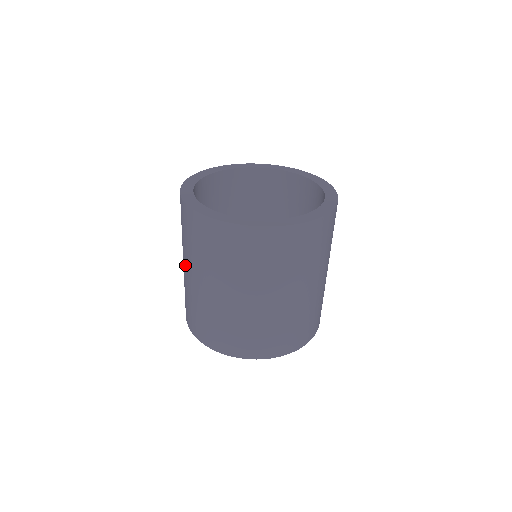
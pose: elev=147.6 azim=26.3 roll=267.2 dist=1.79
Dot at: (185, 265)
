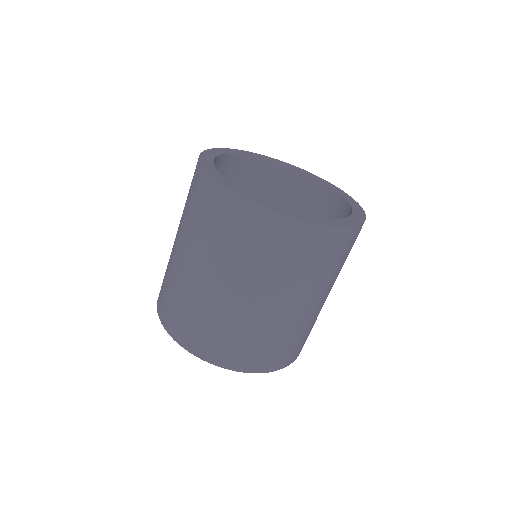
Dot at: occluded
